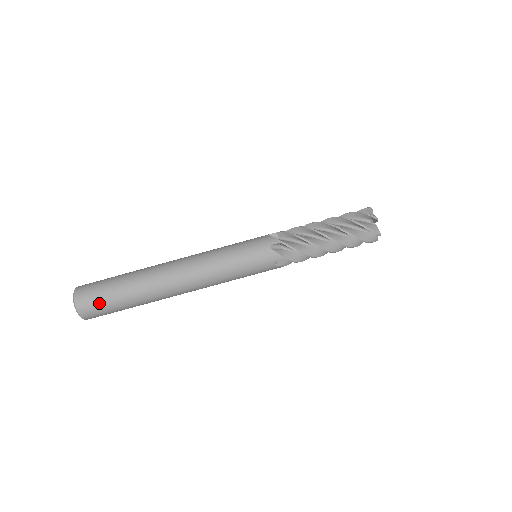
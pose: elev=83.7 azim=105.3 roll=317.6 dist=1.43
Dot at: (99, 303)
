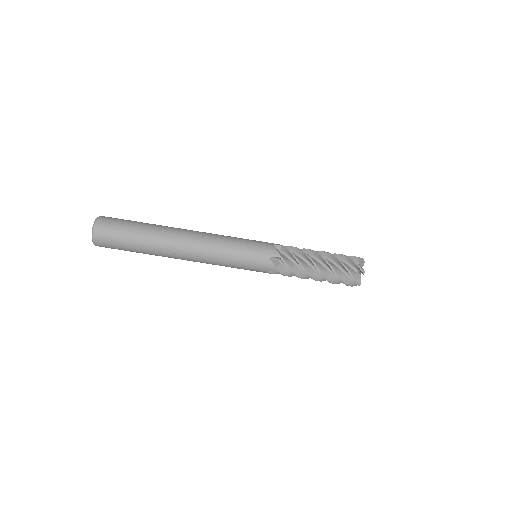
Dot at: (116, 225)
